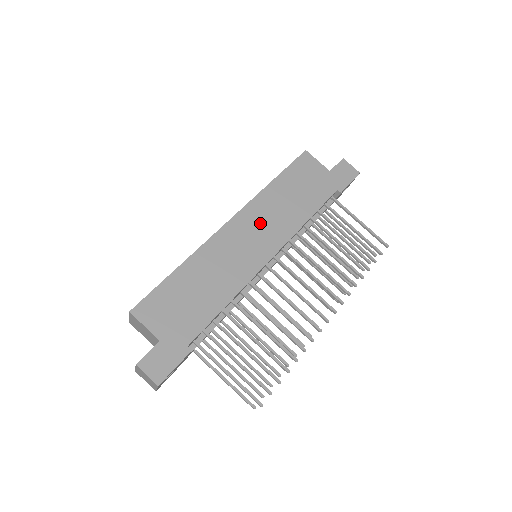
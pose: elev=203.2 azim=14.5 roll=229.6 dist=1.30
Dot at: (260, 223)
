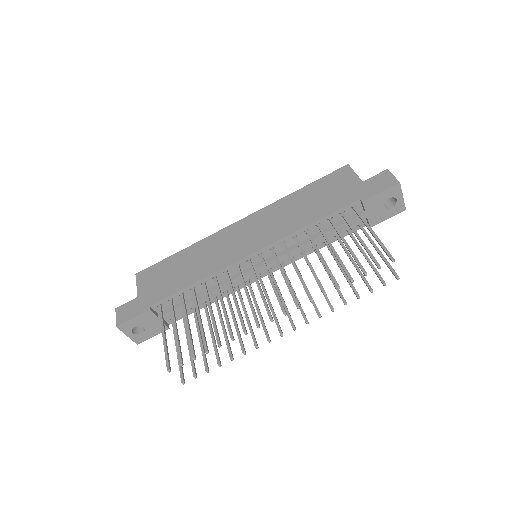
Dot at: (262, 224)
